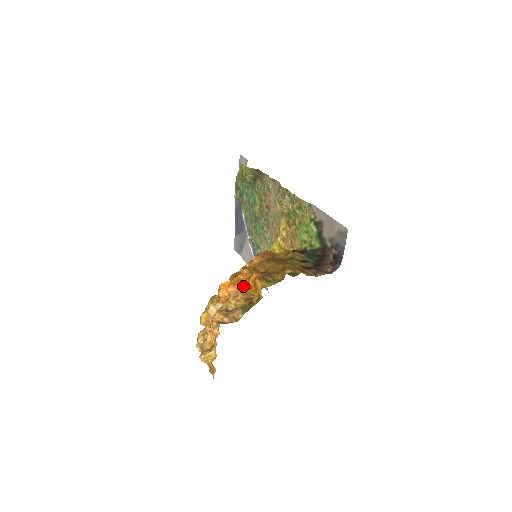
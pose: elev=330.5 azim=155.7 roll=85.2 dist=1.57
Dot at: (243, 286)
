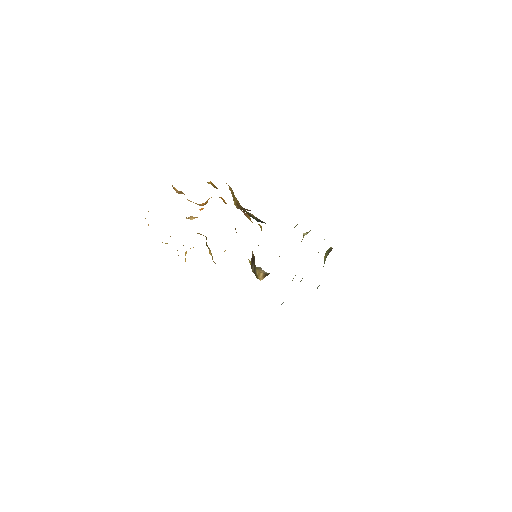
Dot at: occluded
